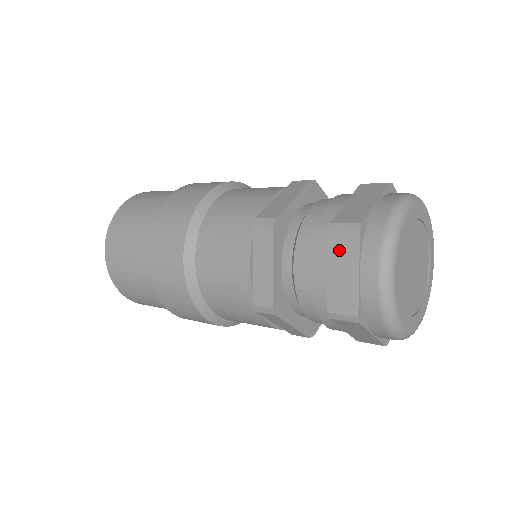
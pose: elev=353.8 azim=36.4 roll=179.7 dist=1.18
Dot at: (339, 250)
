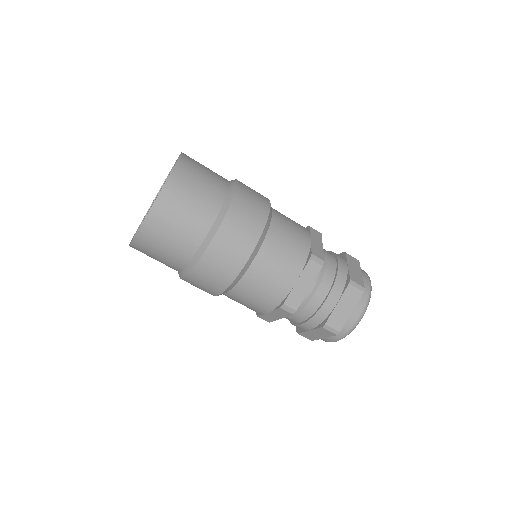
Dot at: (321, 332)
